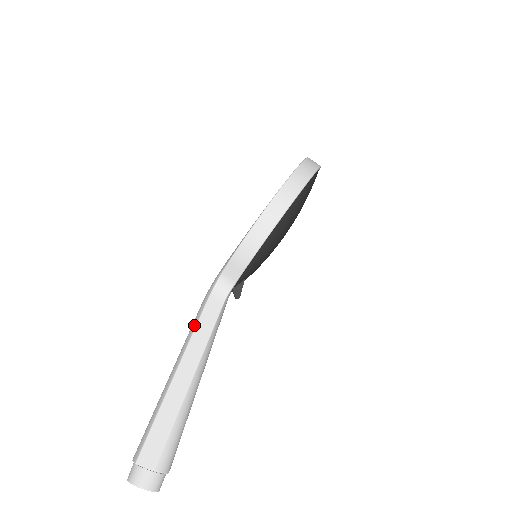
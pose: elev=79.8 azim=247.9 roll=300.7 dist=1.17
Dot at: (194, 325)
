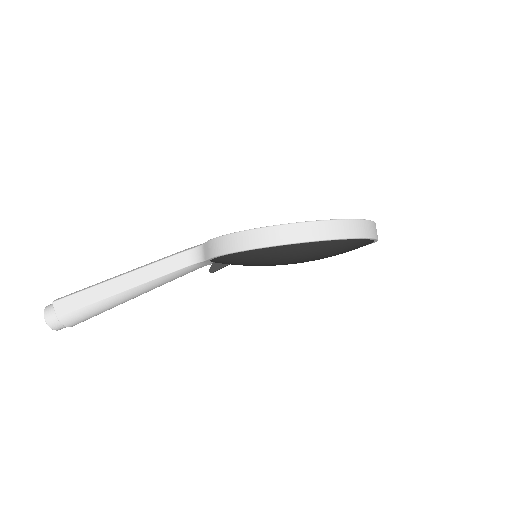
Dot at: (158, 260)
